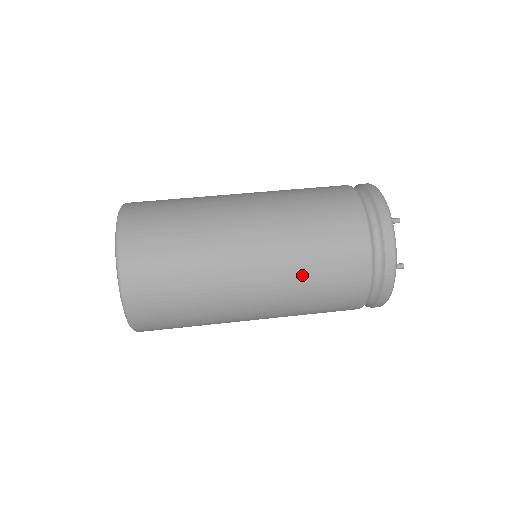
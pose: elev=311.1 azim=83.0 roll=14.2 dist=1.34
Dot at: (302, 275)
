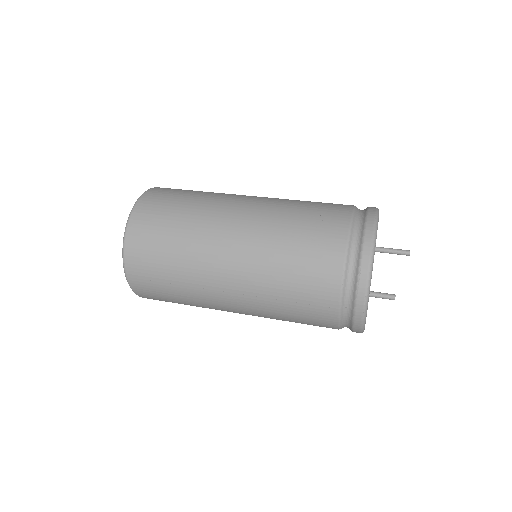
Dot at: (273, 276)
